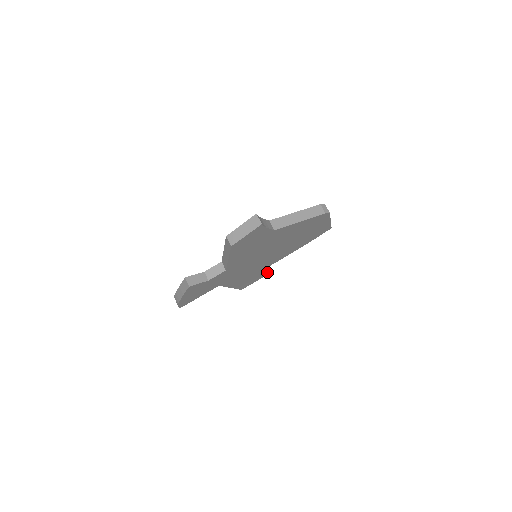
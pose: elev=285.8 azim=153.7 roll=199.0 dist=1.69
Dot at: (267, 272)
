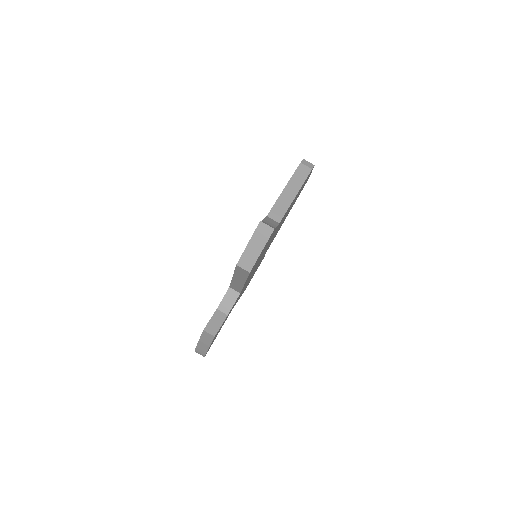
Dot at: occluded
